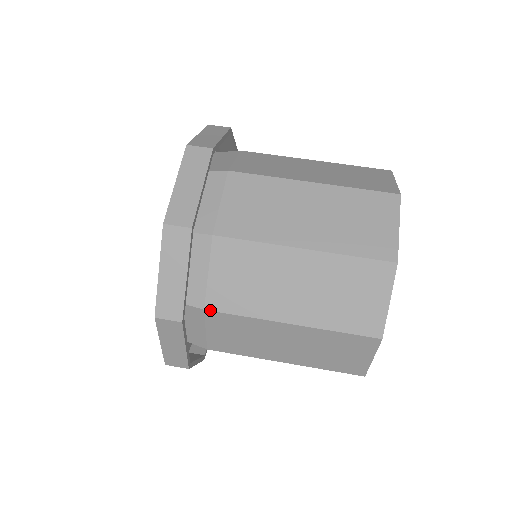
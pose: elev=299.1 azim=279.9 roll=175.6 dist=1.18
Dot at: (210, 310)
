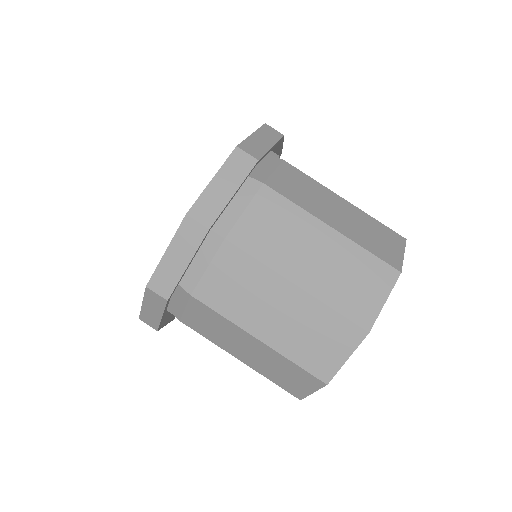
Dot at: (230, 241)
